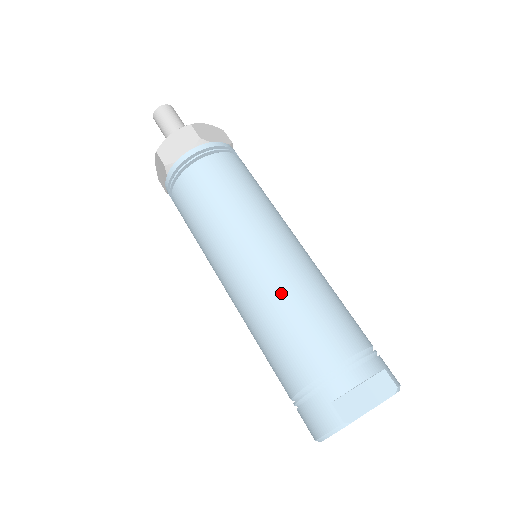
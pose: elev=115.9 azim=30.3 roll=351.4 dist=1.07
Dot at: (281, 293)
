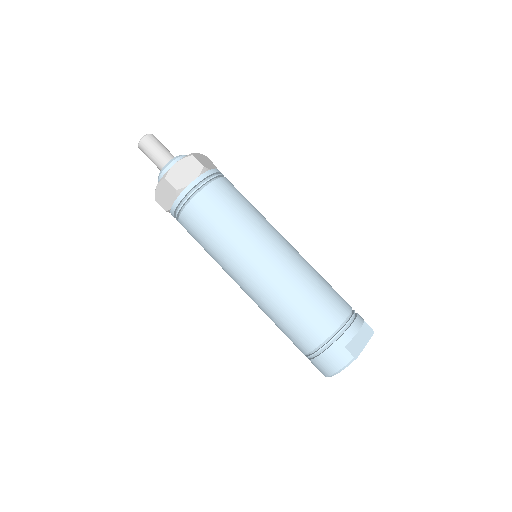
Dot at: (296, 281)
